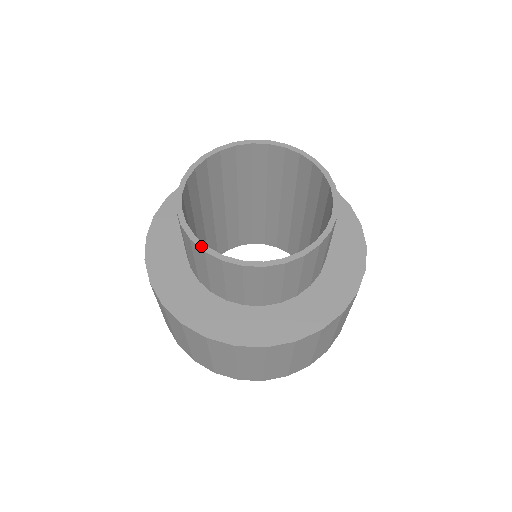
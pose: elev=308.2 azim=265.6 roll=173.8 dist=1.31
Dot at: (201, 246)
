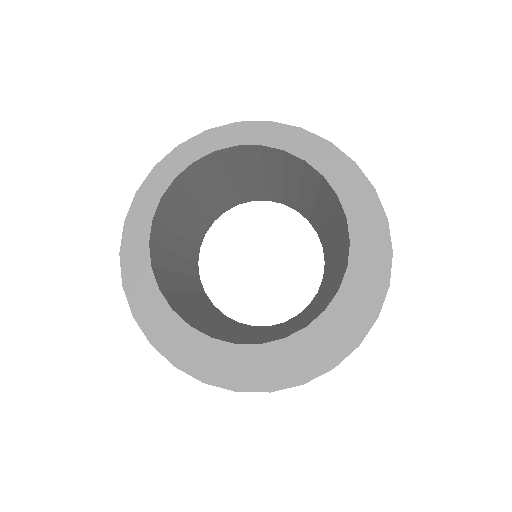
Dot at: (227, 347)
